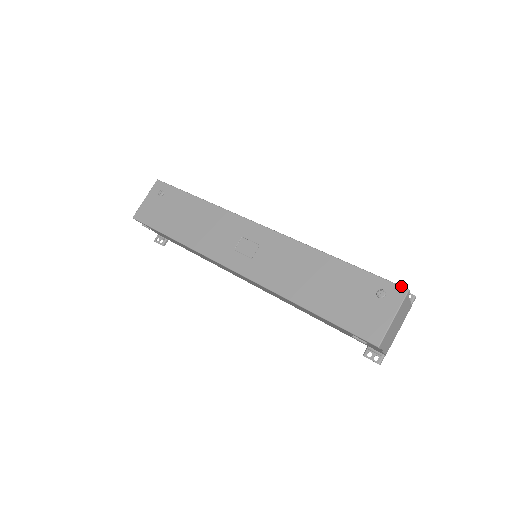
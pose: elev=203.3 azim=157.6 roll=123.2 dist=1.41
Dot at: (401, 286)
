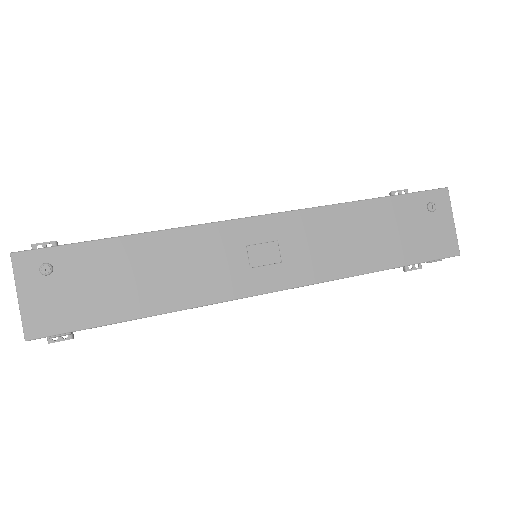
Dot at: (441, 189)
